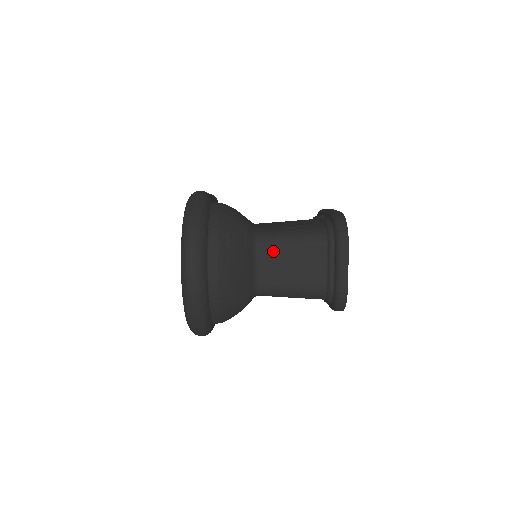
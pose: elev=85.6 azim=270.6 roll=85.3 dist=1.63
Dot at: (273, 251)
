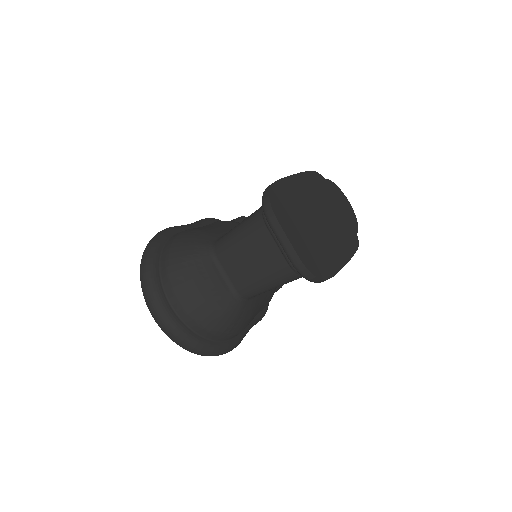
Dot at: (229, 254)
